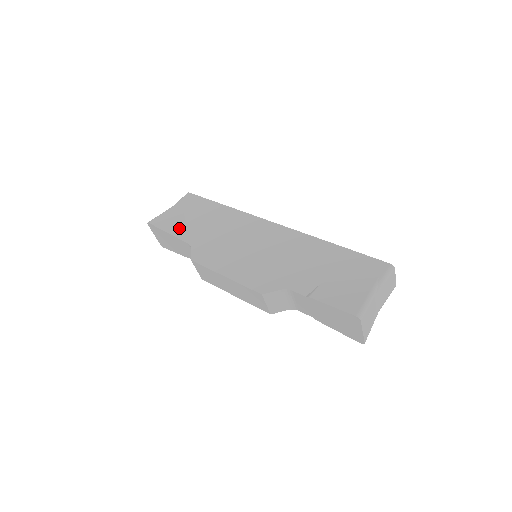
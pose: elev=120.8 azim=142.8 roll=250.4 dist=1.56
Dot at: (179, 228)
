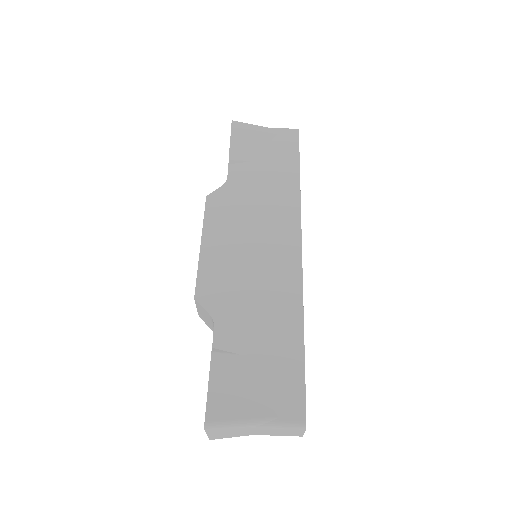
Dot at: (242, 155)
